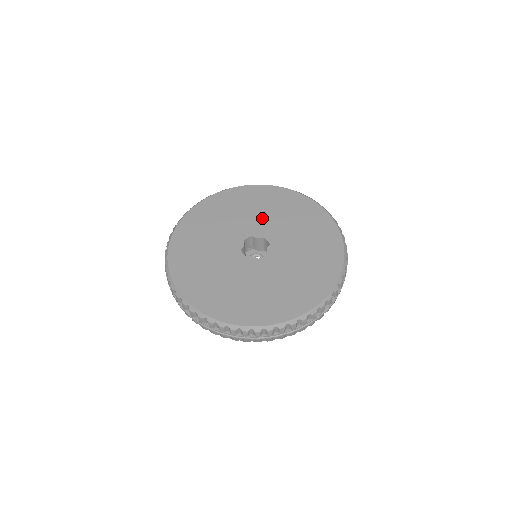
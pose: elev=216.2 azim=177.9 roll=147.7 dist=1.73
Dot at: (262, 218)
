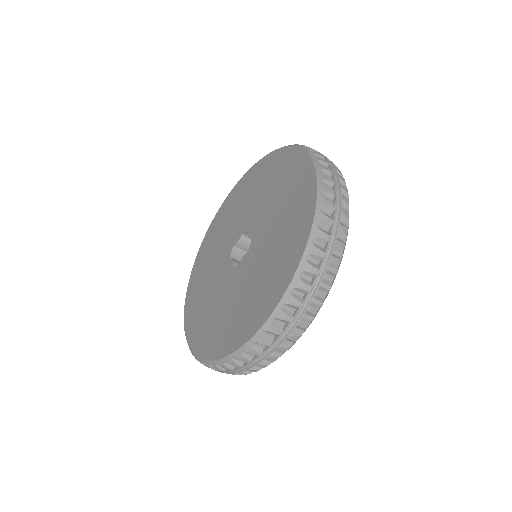
Dot at: (231, 226)
